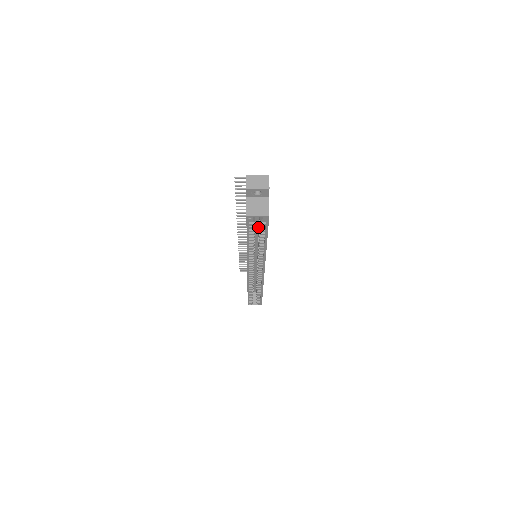
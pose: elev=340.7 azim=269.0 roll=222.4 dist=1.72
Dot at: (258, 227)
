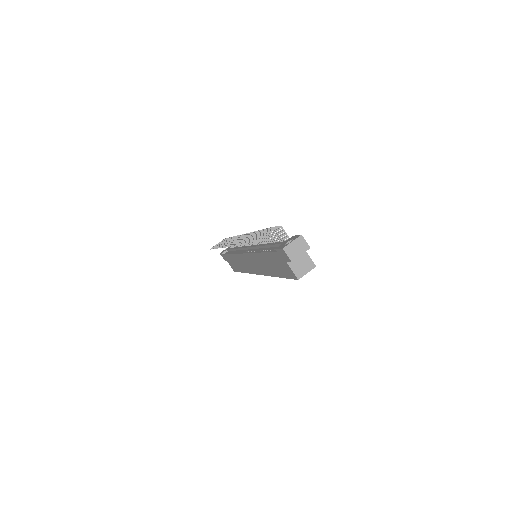
Dot at: occluded
